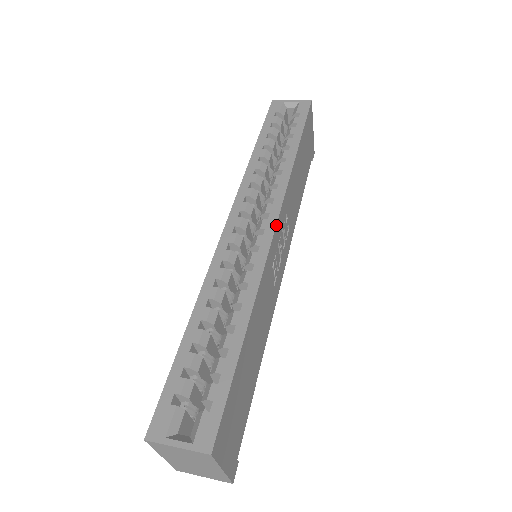
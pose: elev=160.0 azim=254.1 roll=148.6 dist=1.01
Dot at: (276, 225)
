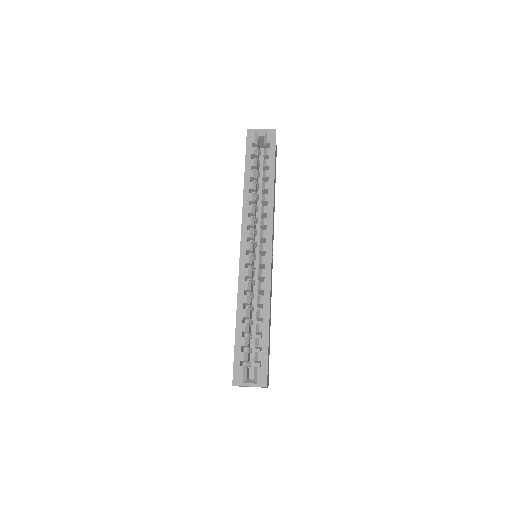
Dot at: occluded
